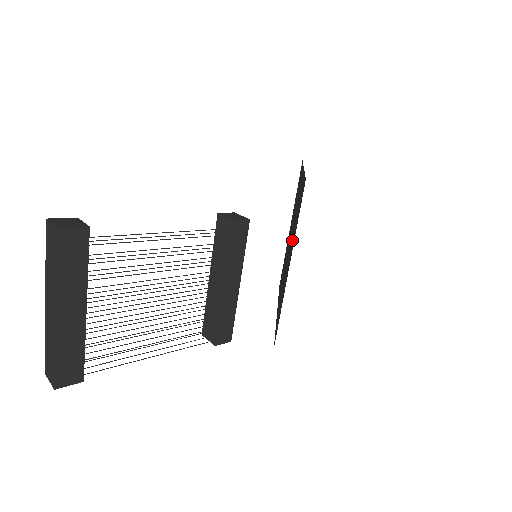
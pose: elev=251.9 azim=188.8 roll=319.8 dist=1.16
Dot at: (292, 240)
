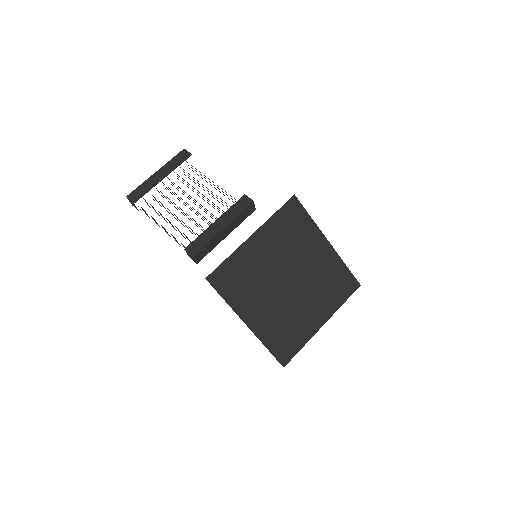
Dot at: (277, 246)
